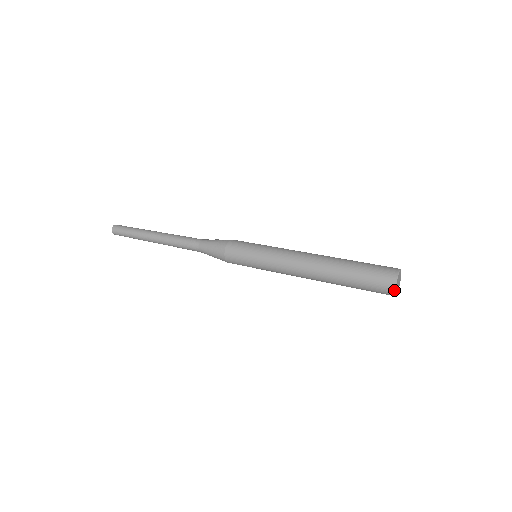
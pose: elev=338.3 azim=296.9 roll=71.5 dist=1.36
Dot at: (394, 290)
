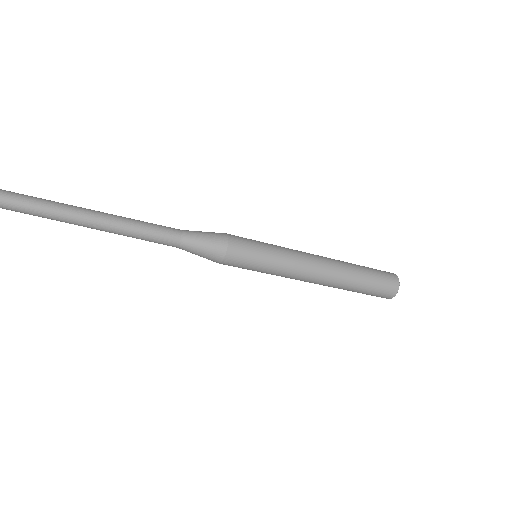
Dot at: (395, 274)
